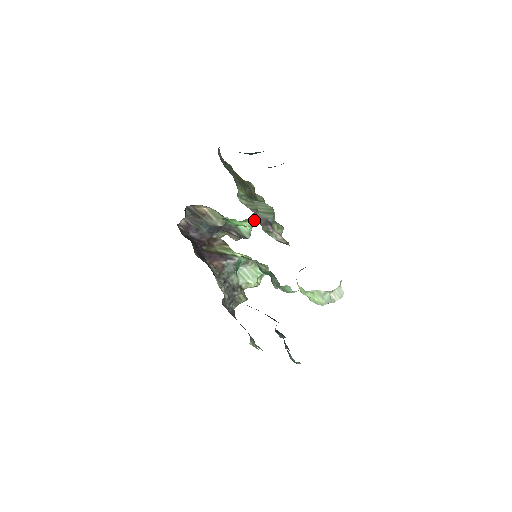
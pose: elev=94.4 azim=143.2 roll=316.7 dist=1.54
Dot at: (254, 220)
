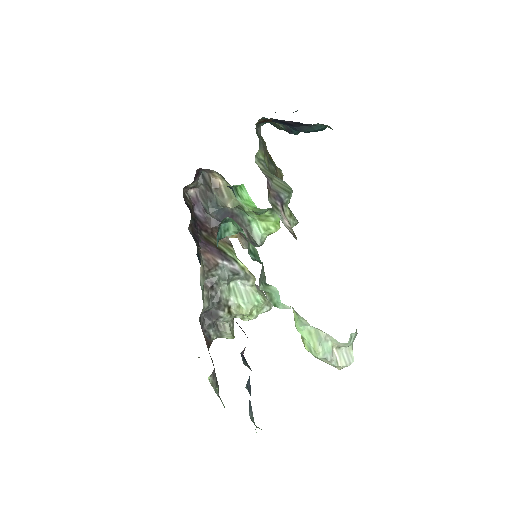
Dot at: (272, 223)
